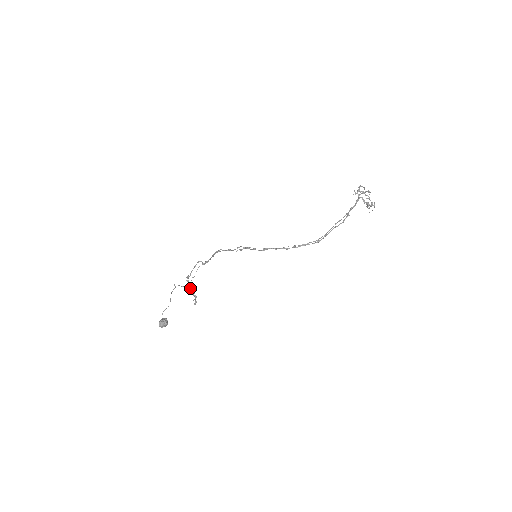
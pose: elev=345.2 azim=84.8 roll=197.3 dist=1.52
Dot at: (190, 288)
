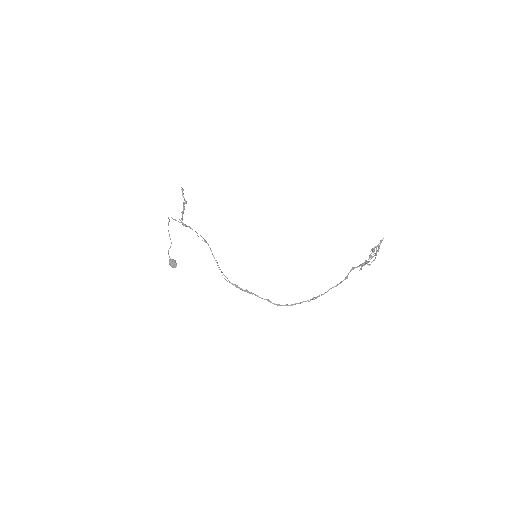
Dot at: occluded
